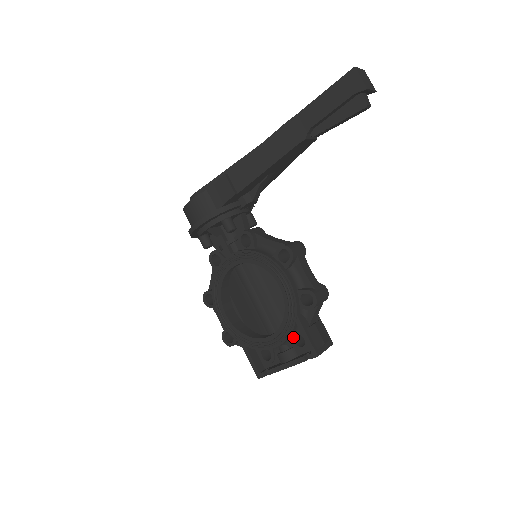
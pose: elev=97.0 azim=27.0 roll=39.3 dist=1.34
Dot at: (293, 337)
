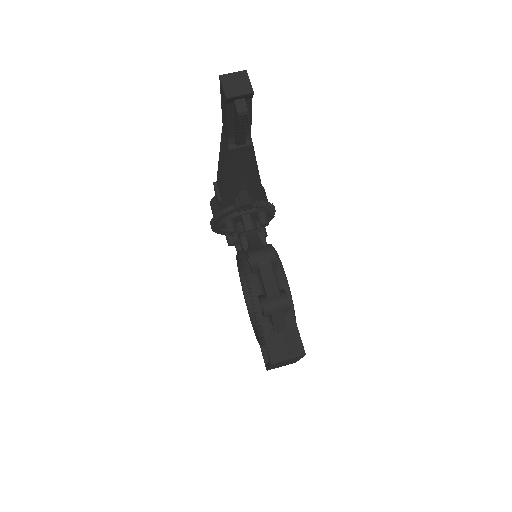
Dot at: occluded
